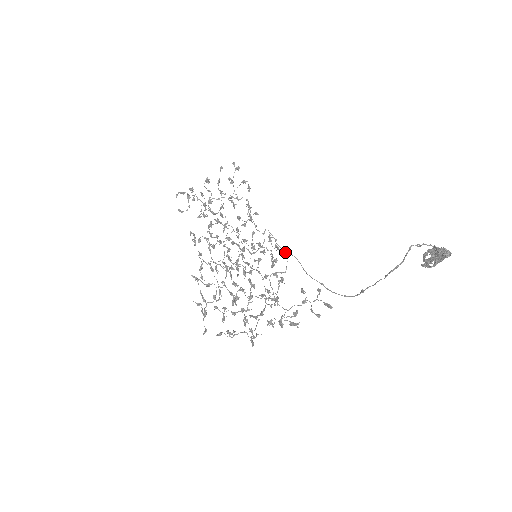
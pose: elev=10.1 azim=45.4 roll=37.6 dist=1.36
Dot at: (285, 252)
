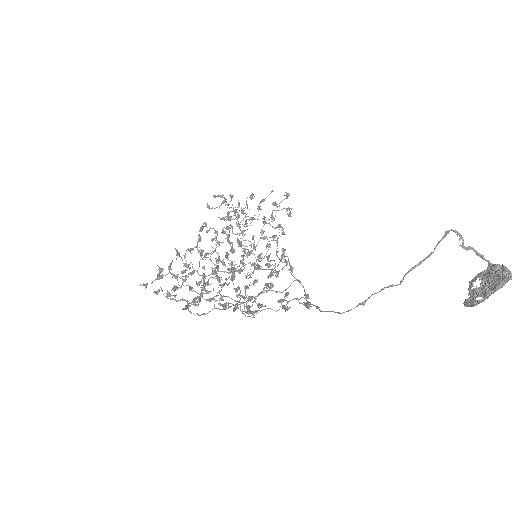
Dot at: (292, 269)
